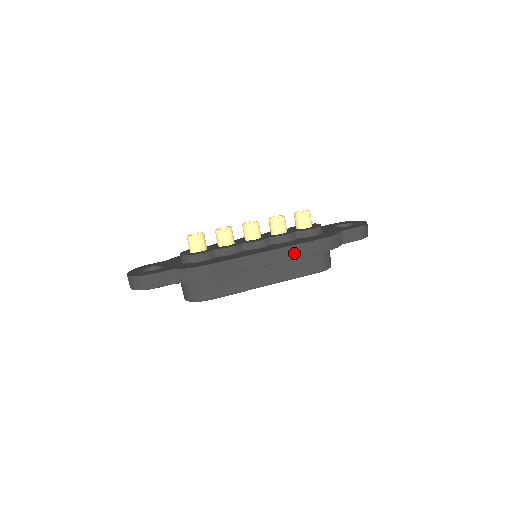
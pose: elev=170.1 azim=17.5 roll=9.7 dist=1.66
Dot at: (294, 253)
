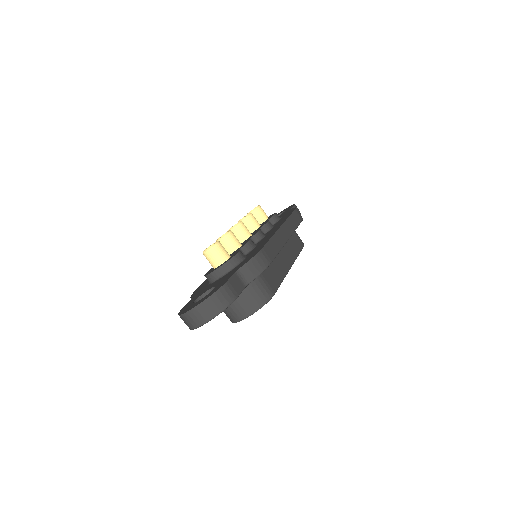
Dot at: (292, 225)
